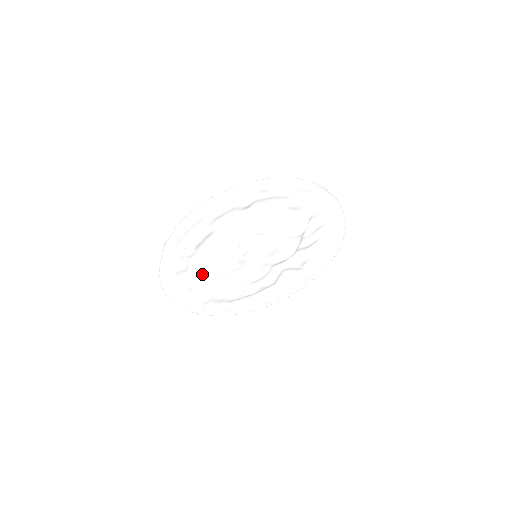
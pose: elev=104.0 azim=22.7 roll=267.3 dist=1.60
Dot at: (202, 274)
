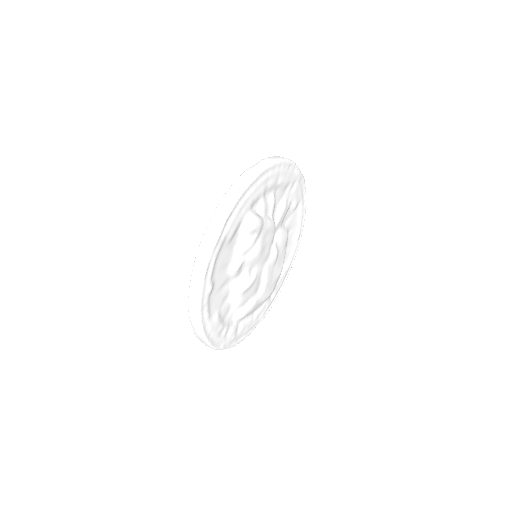
Dot at: (247, 314)
